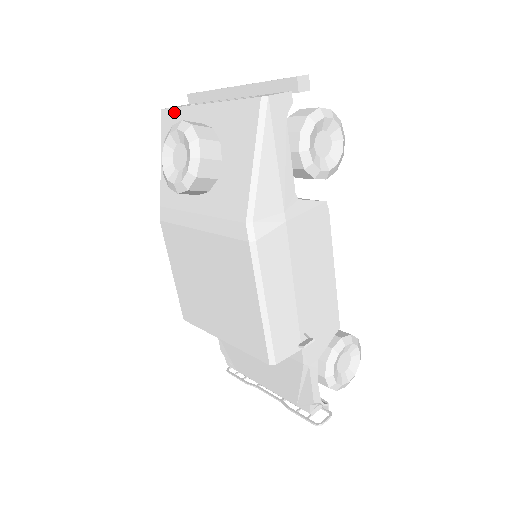
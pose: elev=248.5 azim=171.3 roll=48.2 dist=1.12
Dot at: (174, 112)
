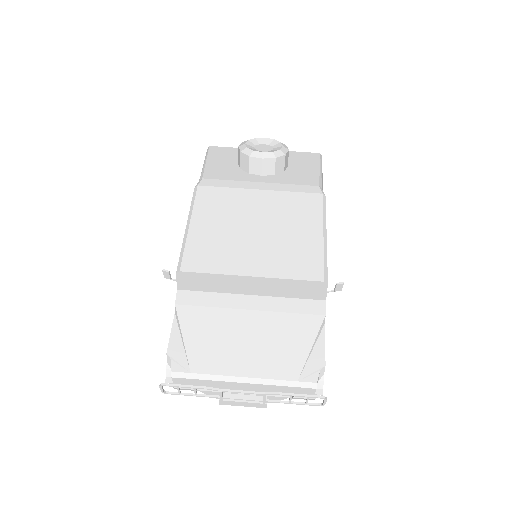
Dot at: (227, 148)
